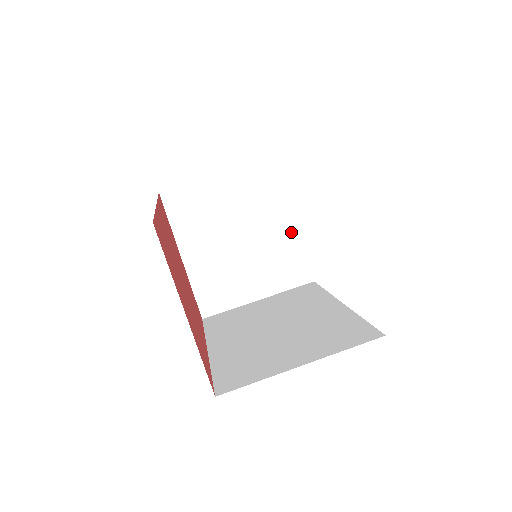
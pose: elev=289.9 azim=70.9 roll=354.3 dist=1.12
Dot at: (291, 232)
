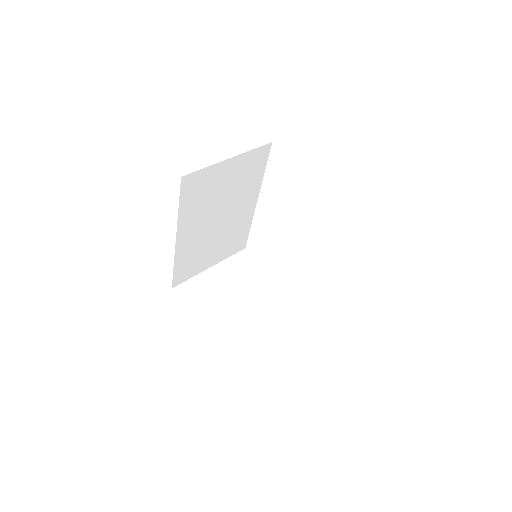
Dot at: (278, 288)
